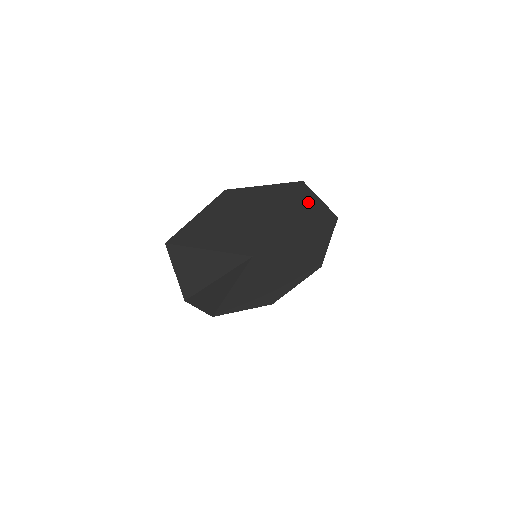
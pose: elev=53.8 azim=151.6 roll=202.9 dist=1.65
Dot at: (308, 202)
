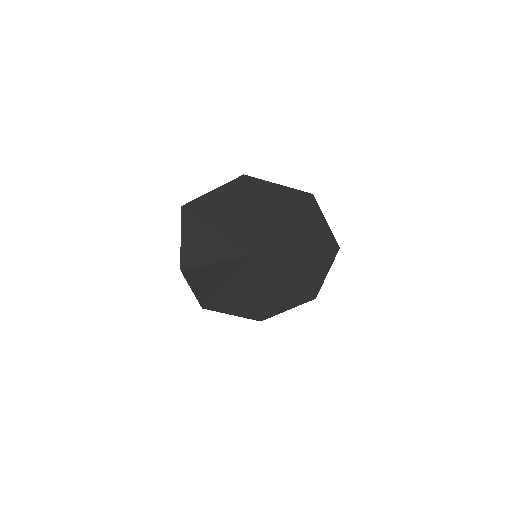
Dot at: (314, 218)
